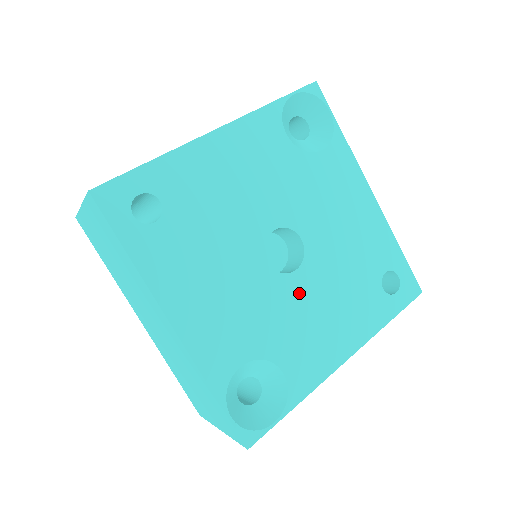
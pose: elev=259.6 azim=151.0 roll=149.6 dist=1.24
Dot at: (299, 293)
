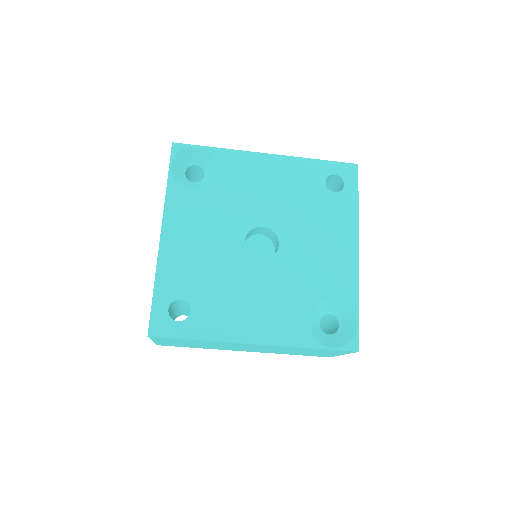
Dot at: (294, 253)
